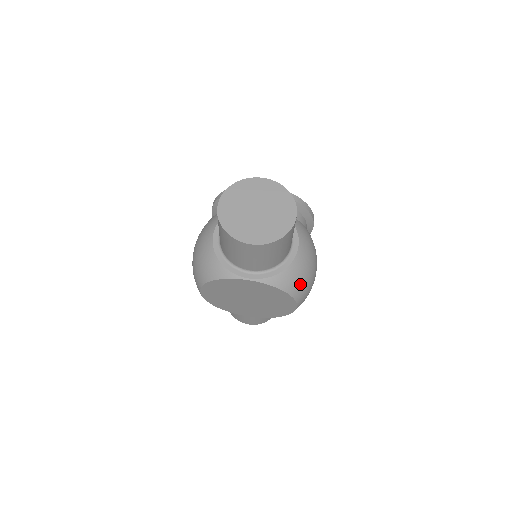
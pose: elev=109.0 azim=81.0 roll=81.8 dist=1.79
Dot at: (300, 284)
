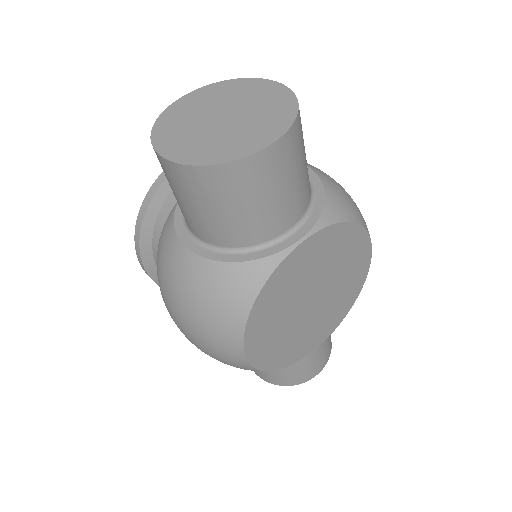
Dot at: (353, 204)
